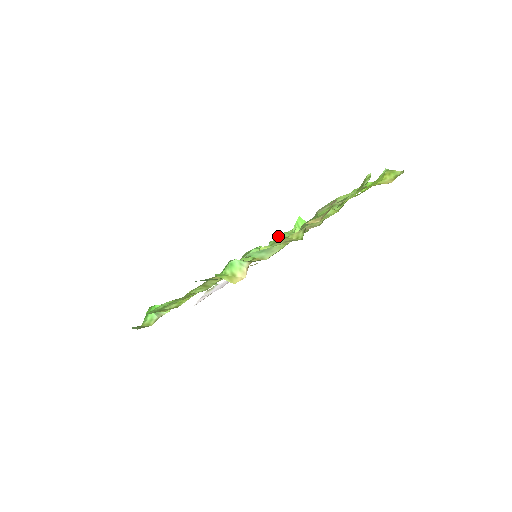
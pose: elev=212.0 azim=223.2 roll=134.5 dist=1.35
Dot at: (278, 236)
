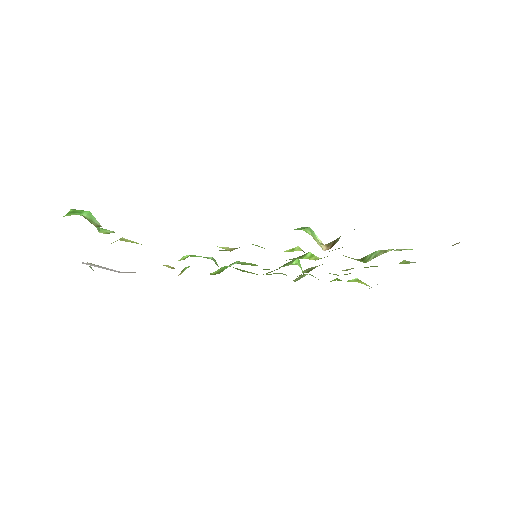
Dot at: (229, 266)
